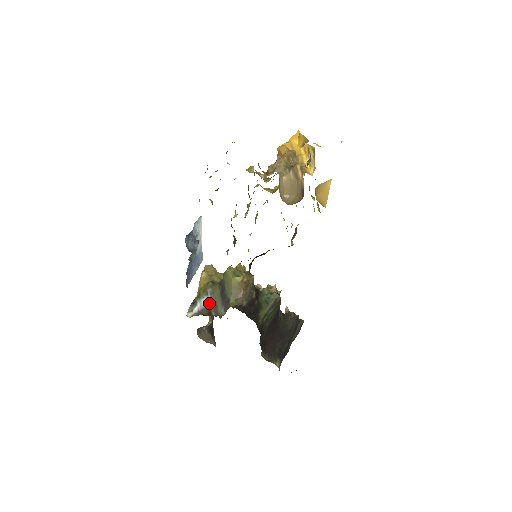
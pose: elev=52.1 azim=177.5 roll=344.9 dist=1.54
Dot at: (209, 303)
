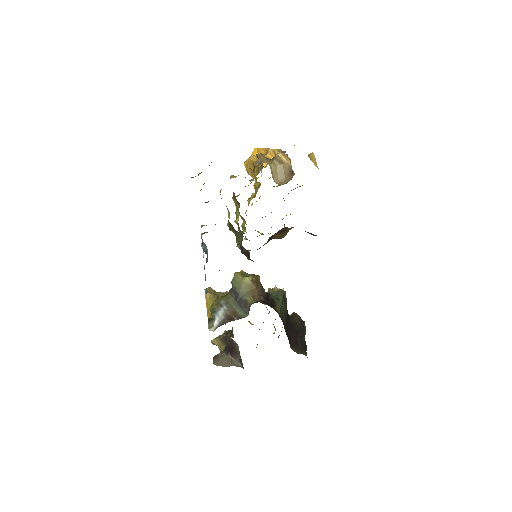
Dot at: (227, 312)
